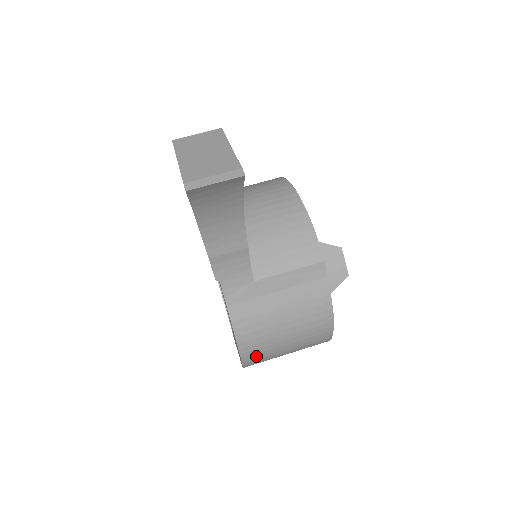
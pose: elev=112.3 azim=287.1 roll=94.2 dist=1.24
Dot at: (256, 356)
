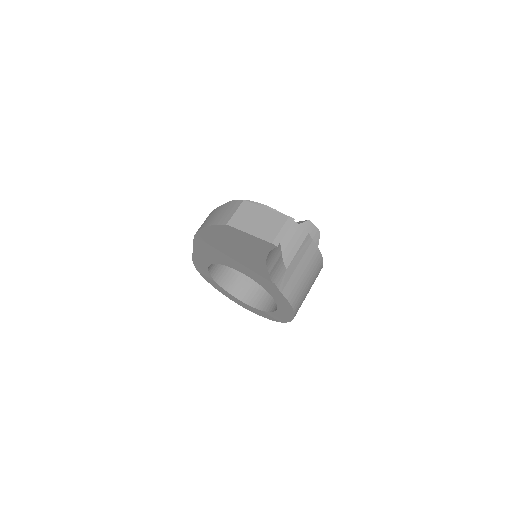
Dot at: occluded
